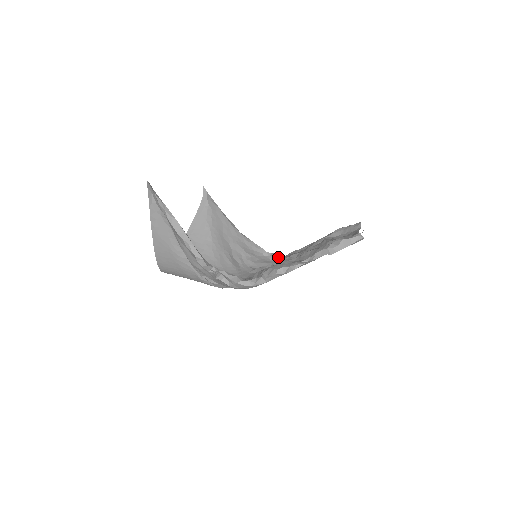
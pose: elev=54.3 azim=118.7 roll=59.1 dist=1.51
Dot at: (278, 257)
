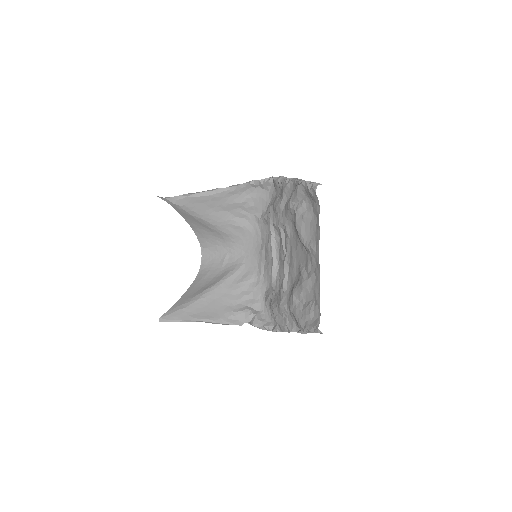
Dot at: (267, 184)
